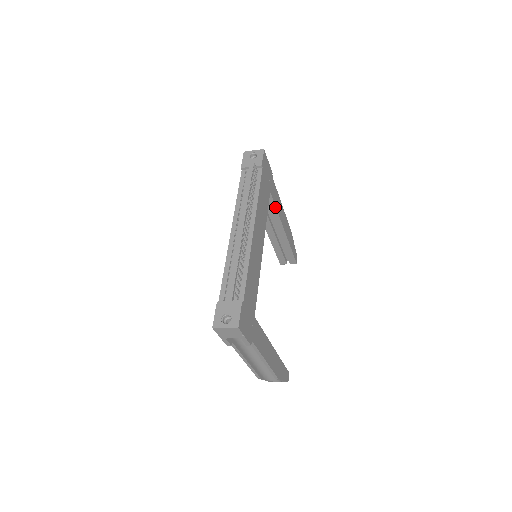
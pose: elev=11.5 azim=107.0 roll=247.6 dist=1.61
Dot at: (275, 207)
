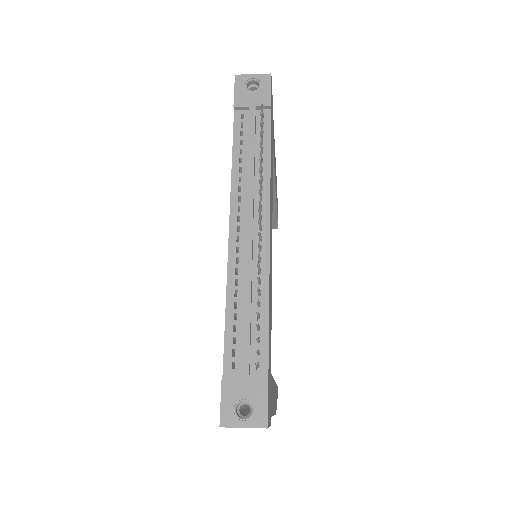
Dot at: (273, 165)
